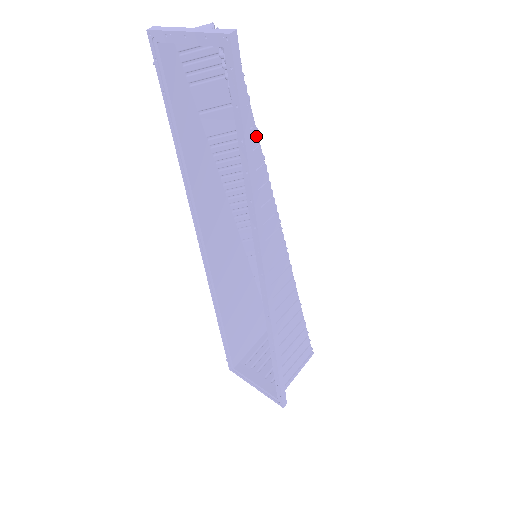
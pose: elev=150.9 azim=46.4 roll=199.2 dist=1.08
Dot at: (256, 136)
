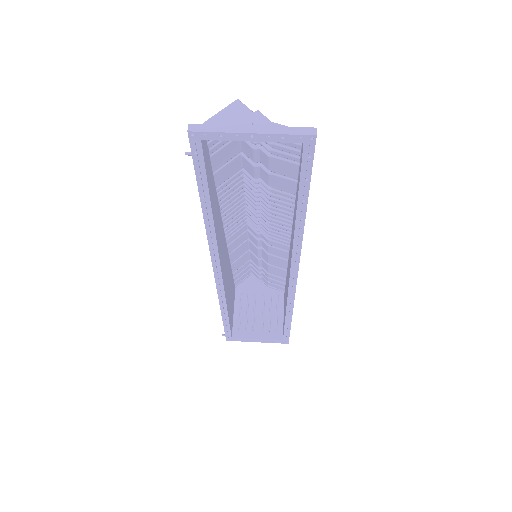
Dot at: (297, 186)
